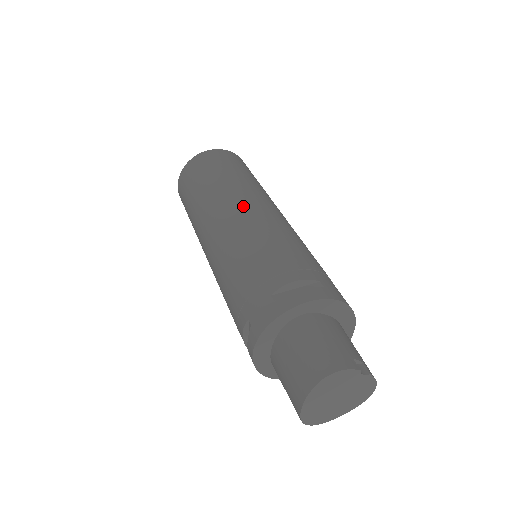
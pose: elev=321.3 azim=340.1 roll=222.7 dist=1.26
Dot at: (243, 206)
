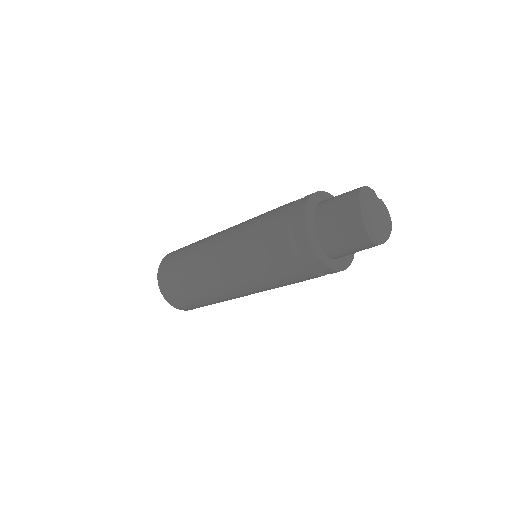
Dot at: occluded
